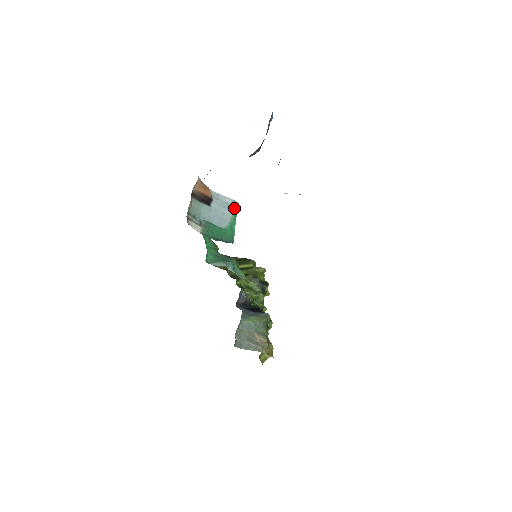
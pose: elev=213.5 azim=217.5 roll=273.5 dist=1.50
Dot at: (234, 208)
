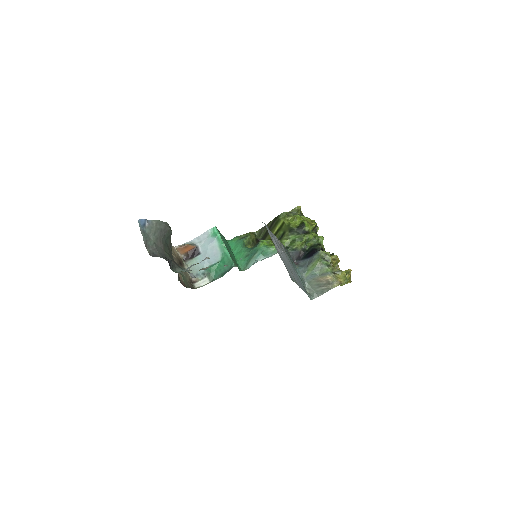
Dot at: (215, 235)
